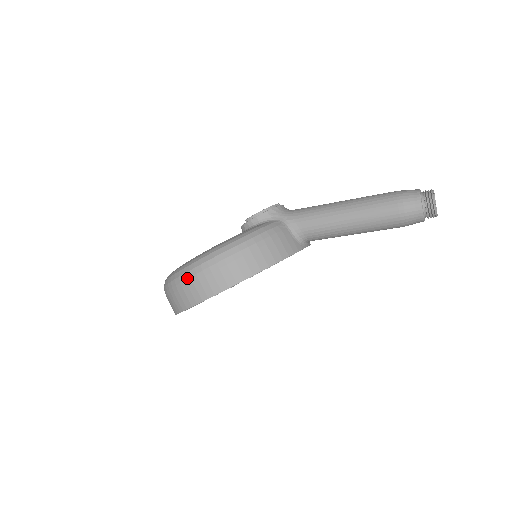
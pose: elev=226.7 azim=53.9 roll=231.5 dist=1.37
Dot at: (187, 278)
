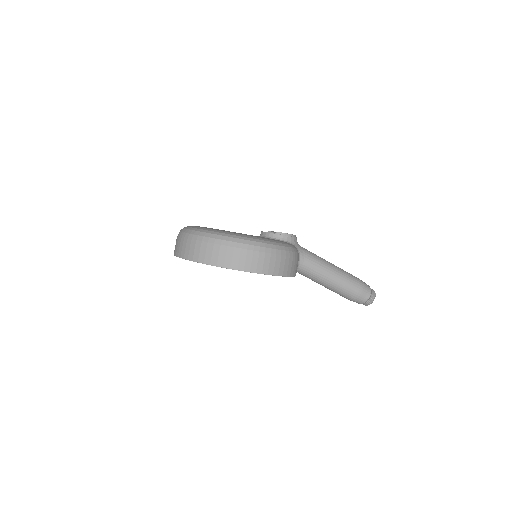
Dot at: (244, 248)
